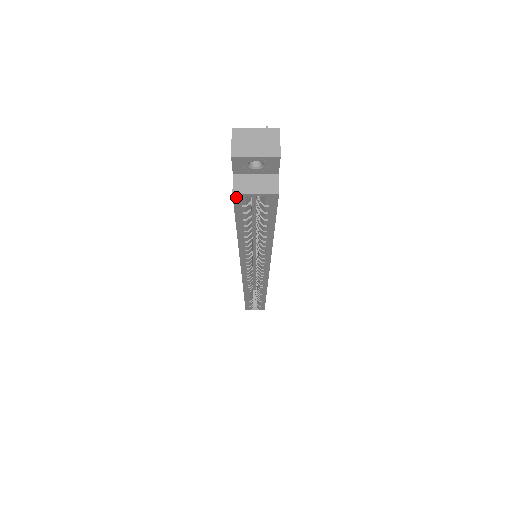
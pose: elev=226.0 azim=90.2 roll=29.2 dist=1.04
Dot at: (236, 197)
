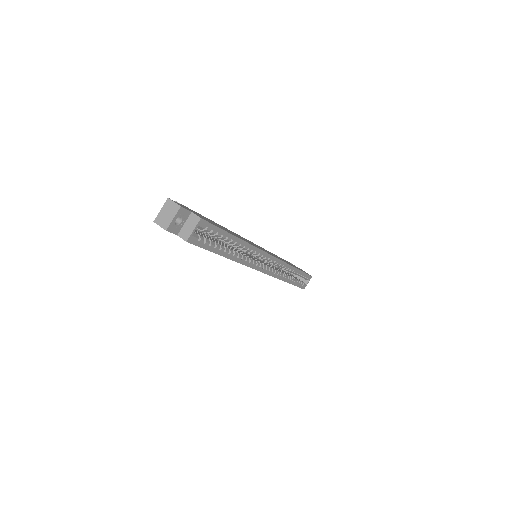
Dot at: (190, 241)
